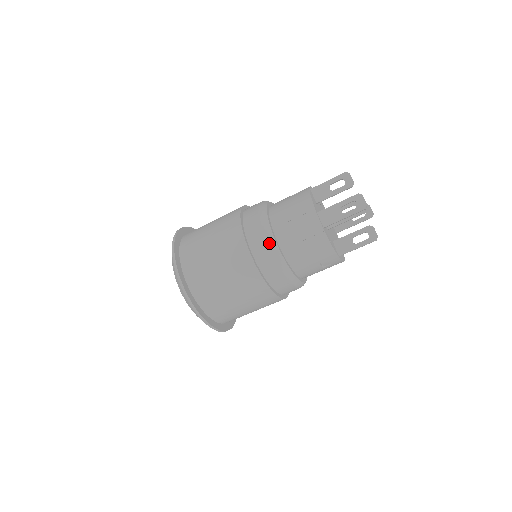
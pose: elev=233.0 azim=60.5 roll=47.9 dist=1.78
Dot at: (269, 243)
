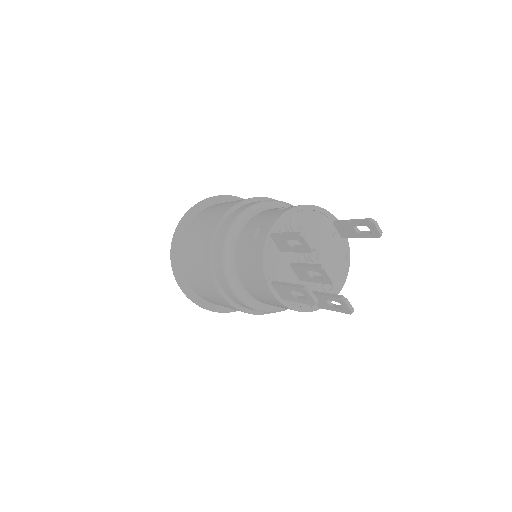
Dot at: (236, 295)
